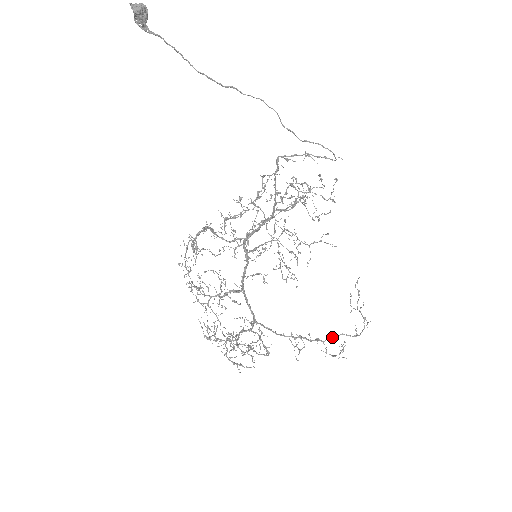
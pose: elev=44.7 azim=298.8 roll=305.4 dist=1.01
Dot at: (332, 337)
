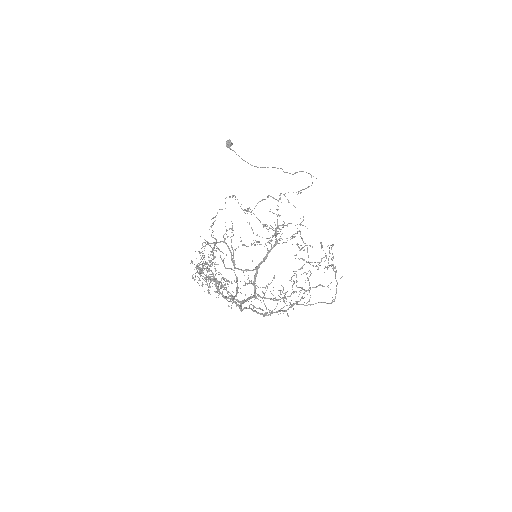
Dot at: (307, 305)
